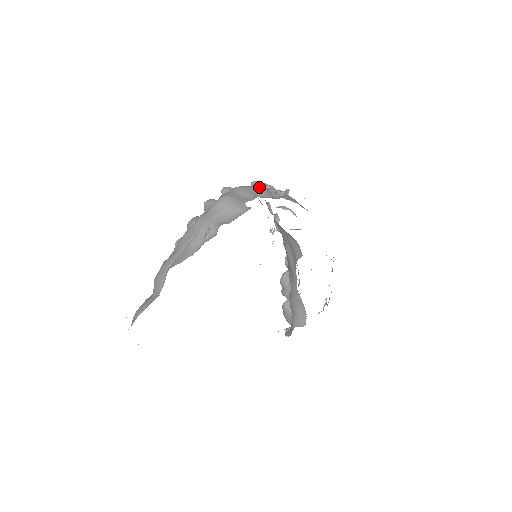
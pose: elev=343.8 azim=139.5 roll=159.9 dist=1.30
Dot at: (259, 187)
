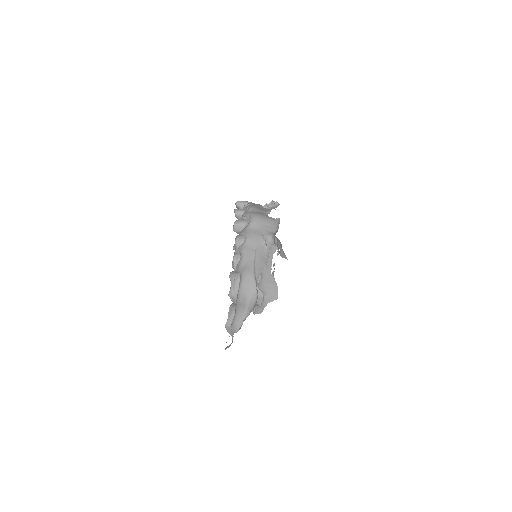
Dot at: (256, 204)
